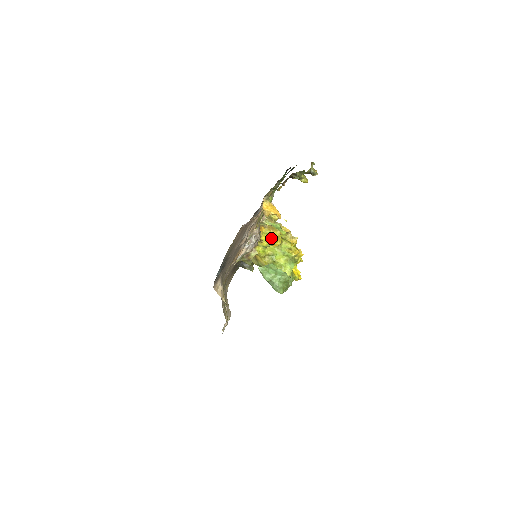
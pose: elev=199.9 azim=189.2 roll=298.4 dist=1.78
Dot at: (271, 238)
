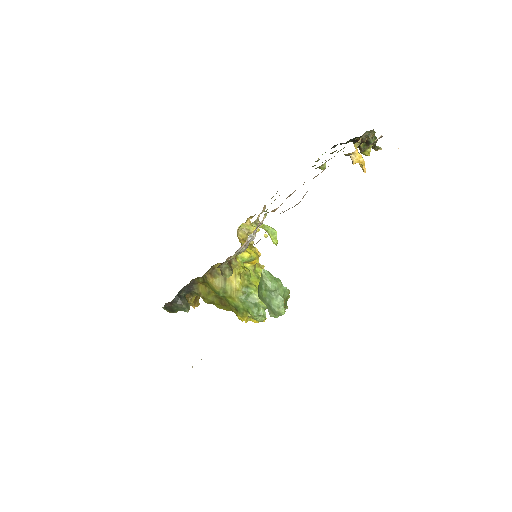
Dot at: (252, 251)
